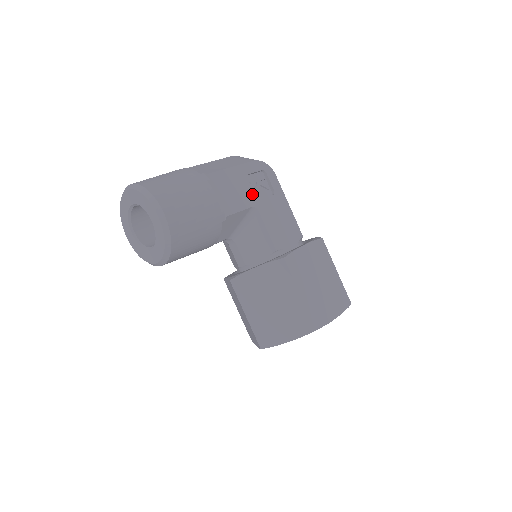
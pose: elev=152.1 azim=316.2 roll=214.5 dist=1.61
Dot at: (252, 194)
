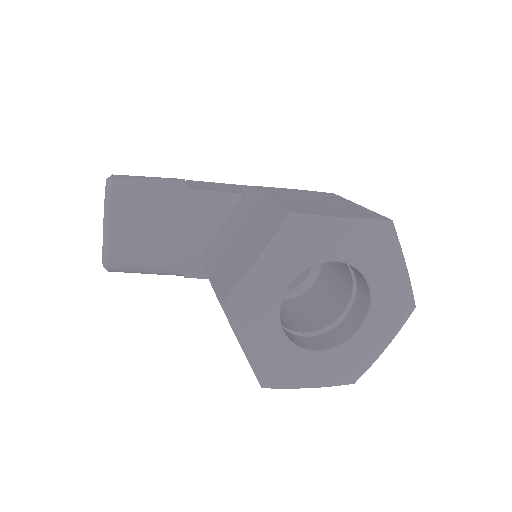
Dot at: (240, 191)
